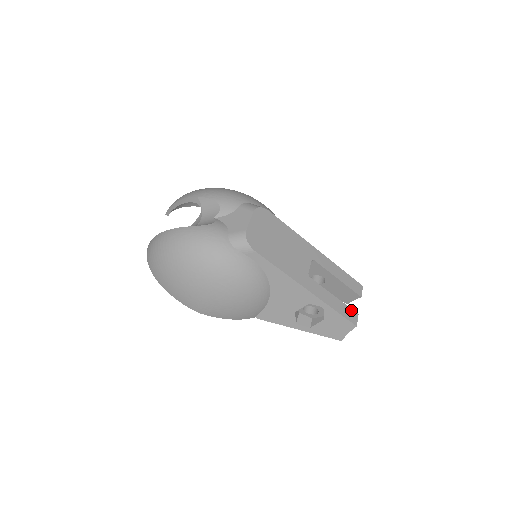
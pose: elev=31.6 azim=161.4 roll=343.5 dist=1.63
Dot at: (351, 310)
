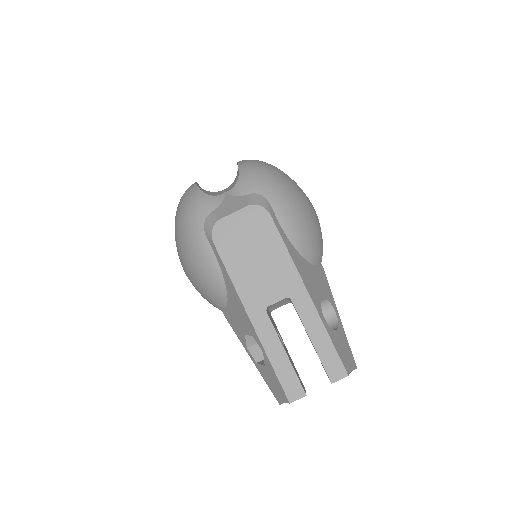
Dot at: (298, 383)
